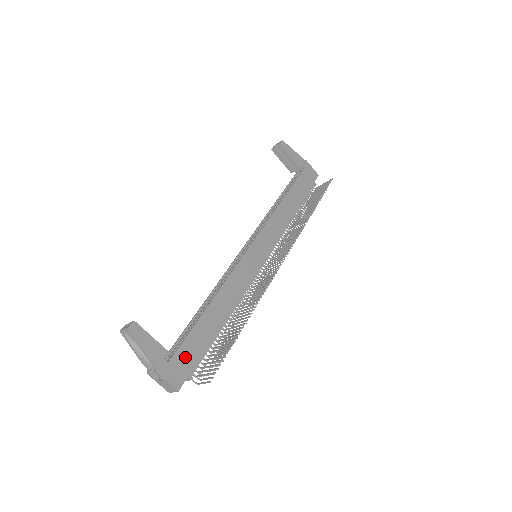
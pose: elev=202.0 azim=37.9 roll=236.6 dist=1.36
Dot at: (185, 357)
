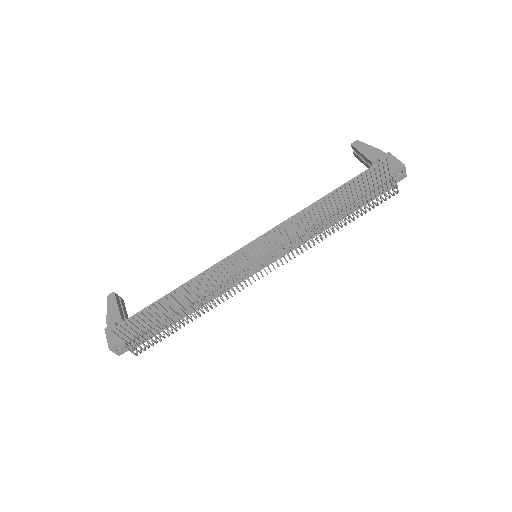
Dot at: (130, 326)
